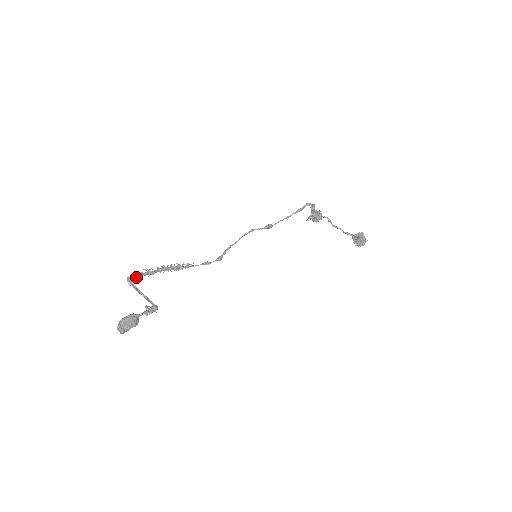
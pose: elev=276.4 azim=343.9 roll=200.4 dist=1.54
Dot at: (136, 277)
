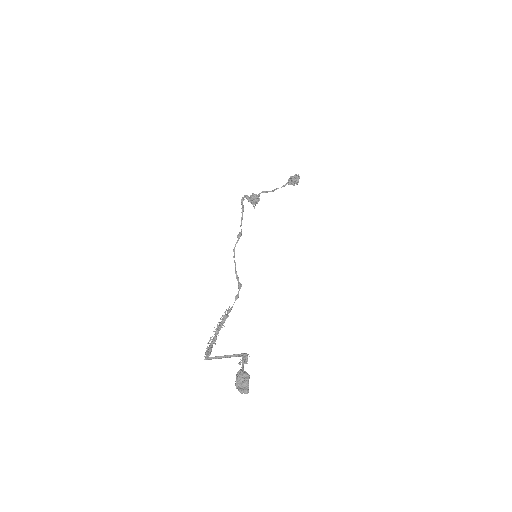
Dot at: (208, 350)
